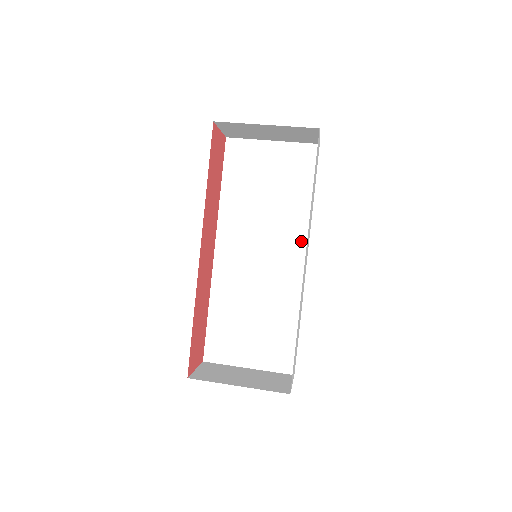
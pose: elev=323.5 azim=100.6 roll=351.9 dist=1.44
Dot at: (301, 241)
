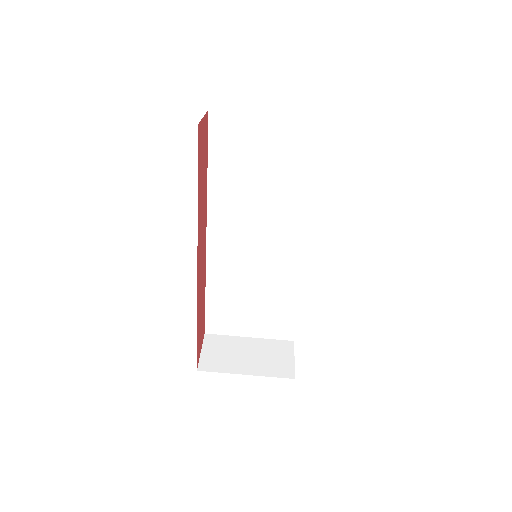
Dot at: (302, 227)
